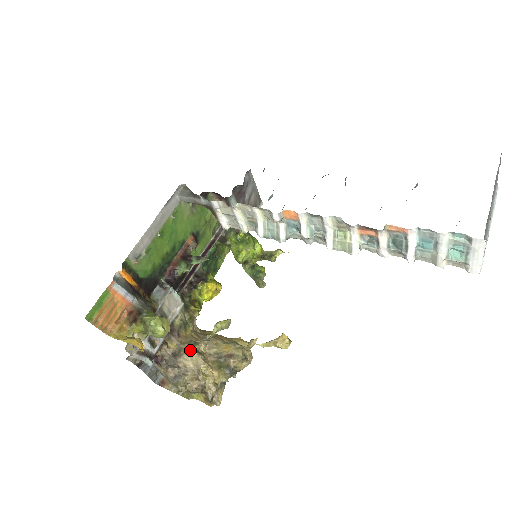
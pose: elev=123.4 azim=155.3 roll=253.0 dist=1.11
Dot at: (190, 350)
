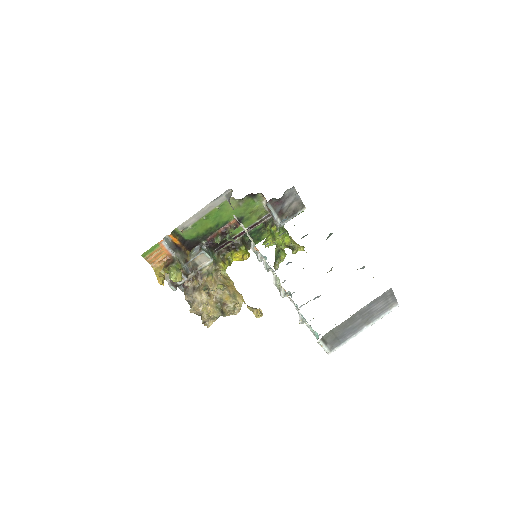
Dot at: (202, 291)
